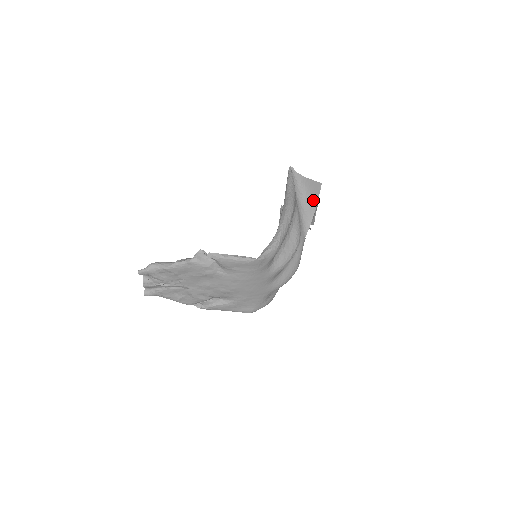
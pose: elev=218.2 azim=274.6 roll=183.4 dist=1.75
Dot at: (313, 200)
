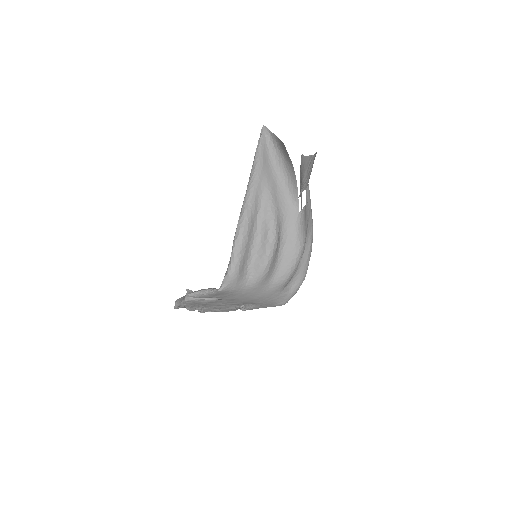
Dot at: (290, 164)
